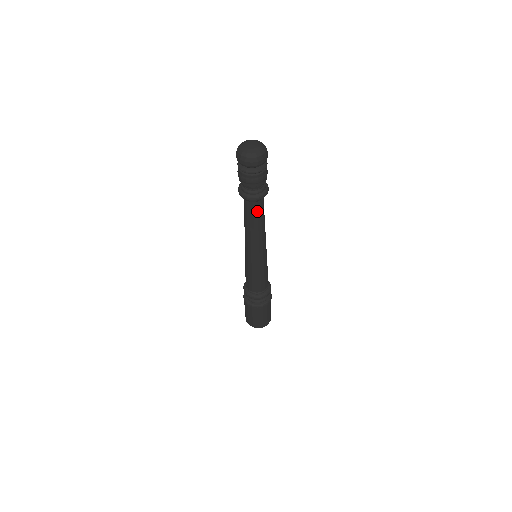
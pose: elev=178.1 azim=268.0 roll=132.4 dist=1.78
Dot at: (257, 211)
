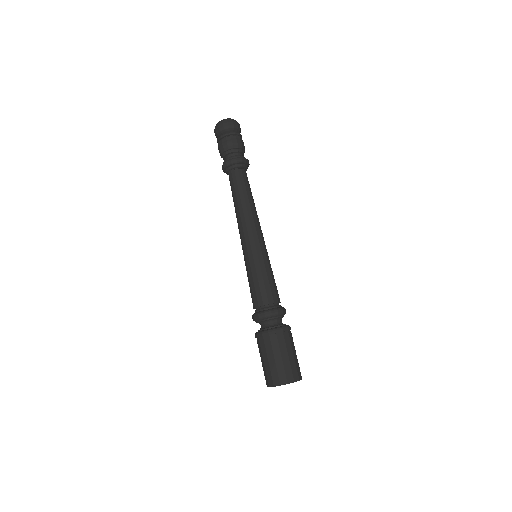
Dot at: (236, 181)
